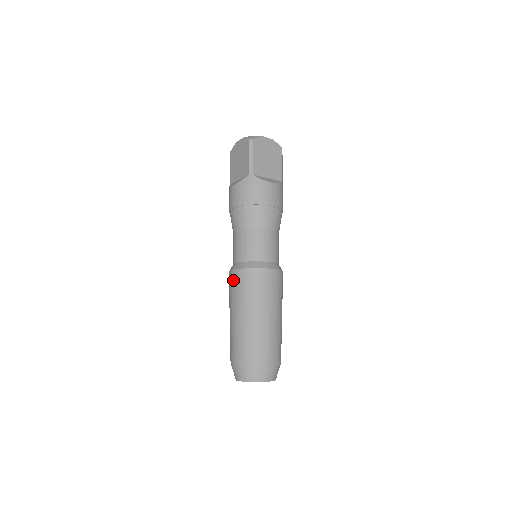
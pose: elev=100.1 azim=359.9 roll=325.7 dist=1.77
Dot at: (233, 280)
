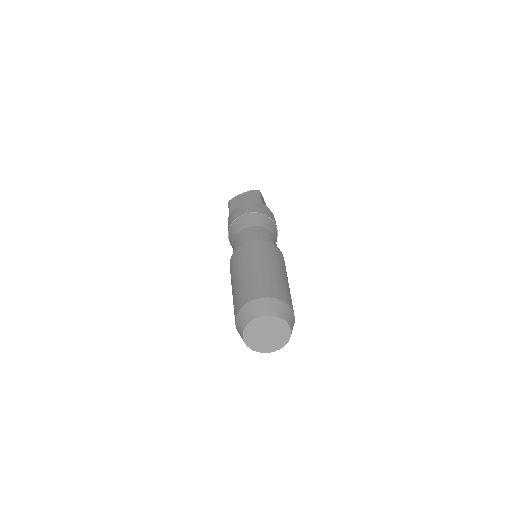
Dot at: occluded
